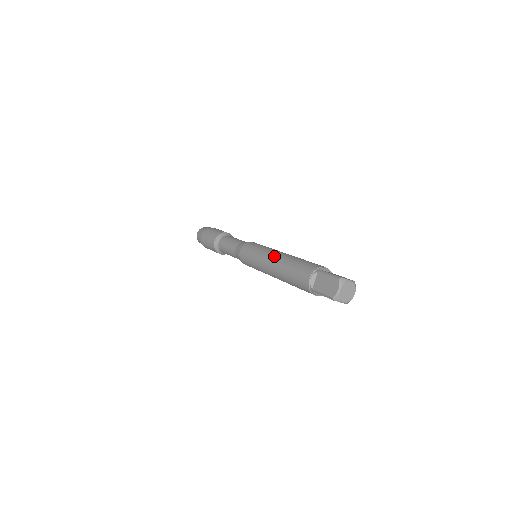
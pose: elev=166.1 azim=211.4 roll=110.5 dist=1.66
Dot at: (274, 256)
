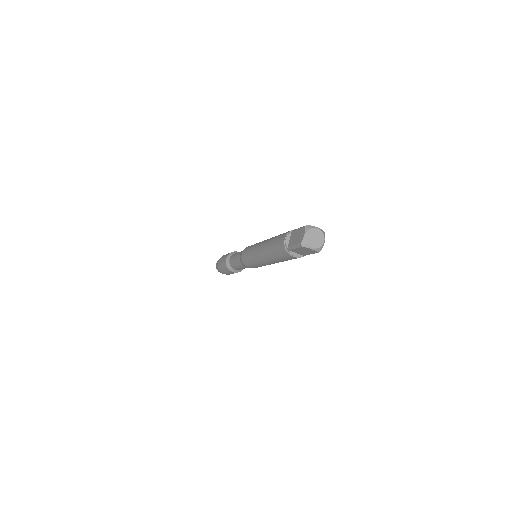
Dot at: (264, 241)
